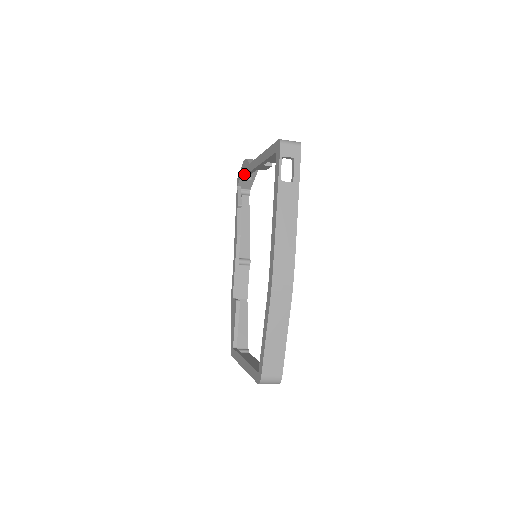
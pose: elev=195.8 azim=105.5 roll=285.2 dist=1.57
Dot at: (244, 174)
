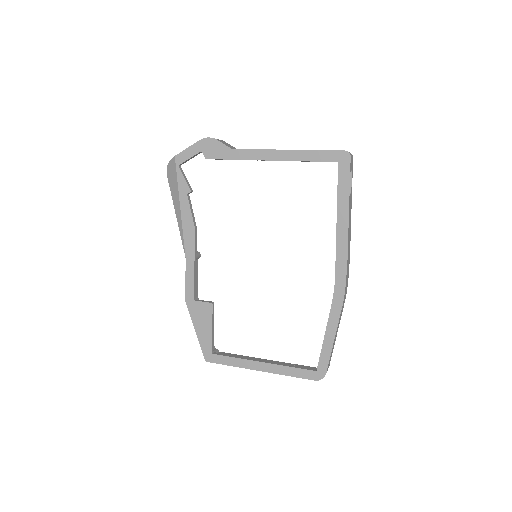
Dot at: (211, 157)
